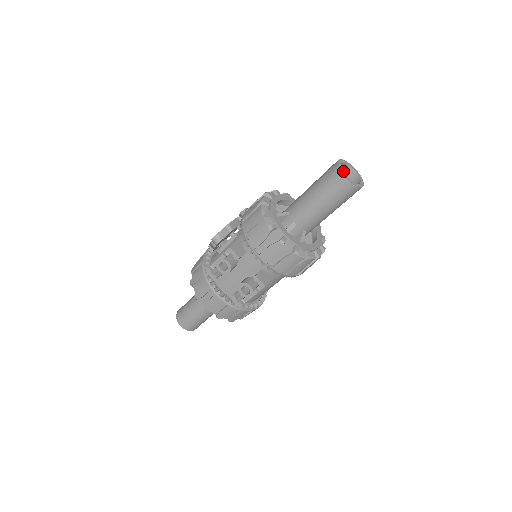
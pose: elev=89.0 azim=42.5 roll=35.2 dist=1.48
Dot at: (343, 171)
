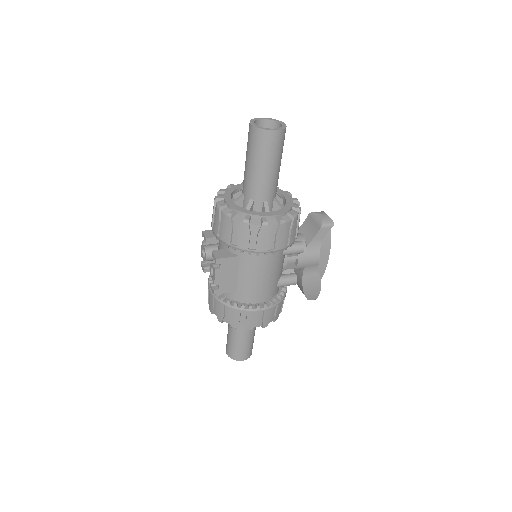
Dot at: occluded
